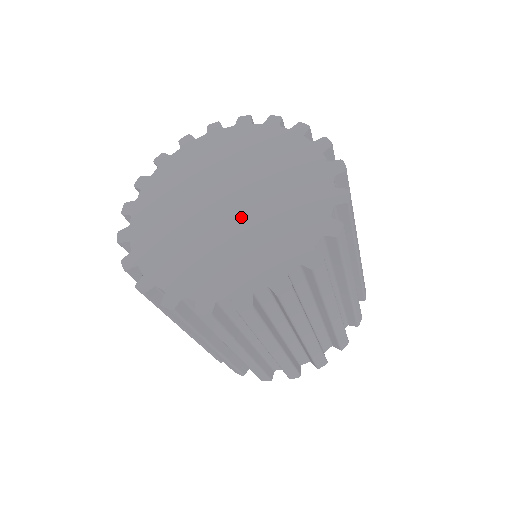
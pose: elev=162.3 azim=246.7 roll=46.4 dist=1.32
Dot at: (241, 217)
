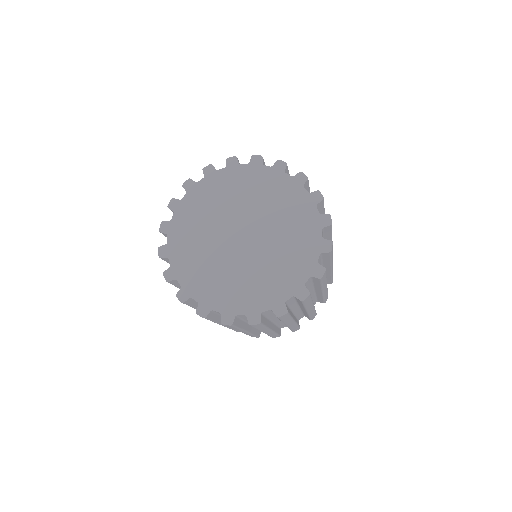
Dot at: (248, 254)
